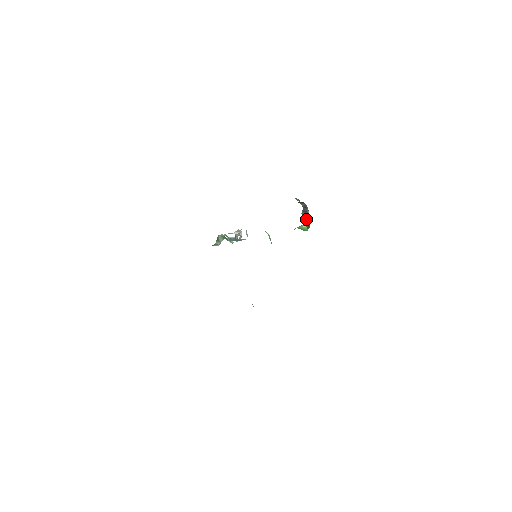
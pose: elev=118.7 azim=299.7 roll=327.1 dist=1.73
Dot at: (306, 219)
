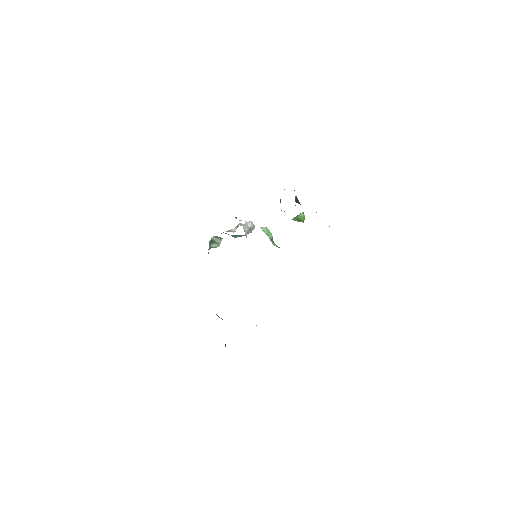
Dot at: occluded
